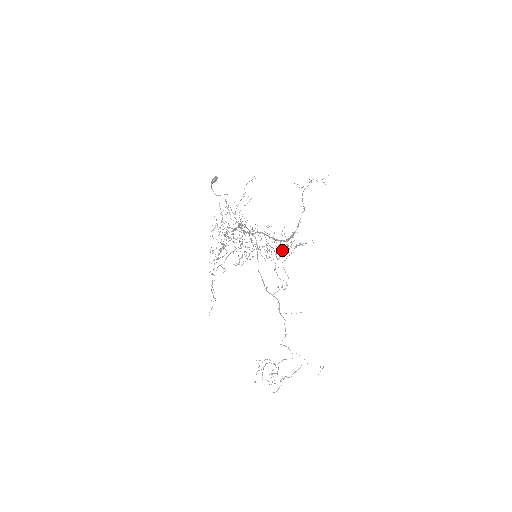
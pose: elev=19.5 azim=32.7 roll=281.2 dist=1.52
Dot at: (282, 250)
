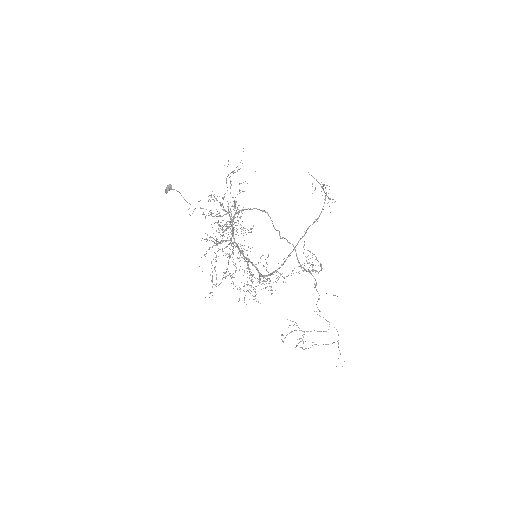
Dot at: (268, 278)
